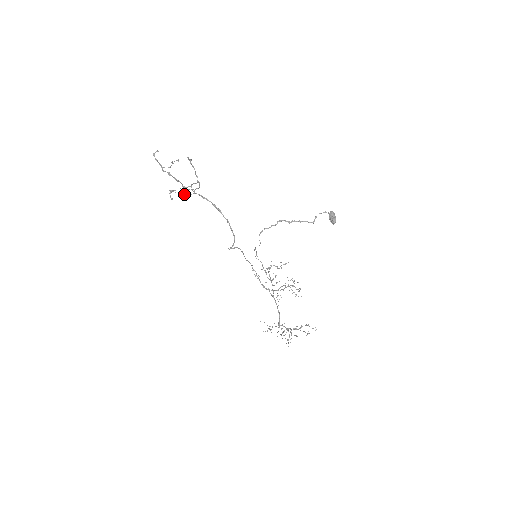
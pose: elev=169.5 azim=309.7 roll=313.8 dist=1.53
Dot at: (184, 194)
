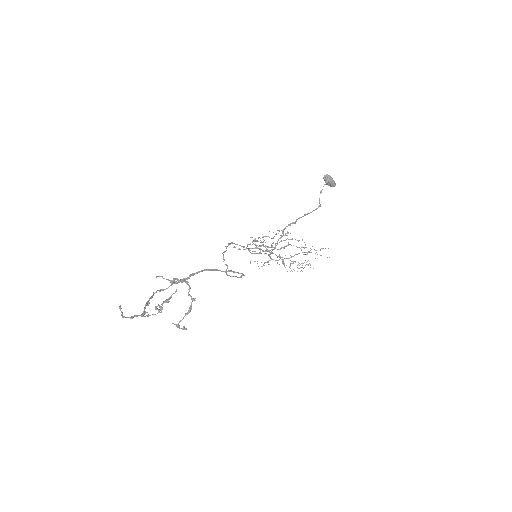
Dot at: (170, 296)
